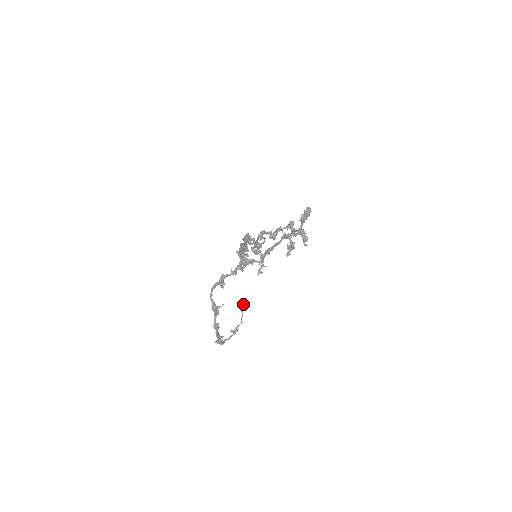
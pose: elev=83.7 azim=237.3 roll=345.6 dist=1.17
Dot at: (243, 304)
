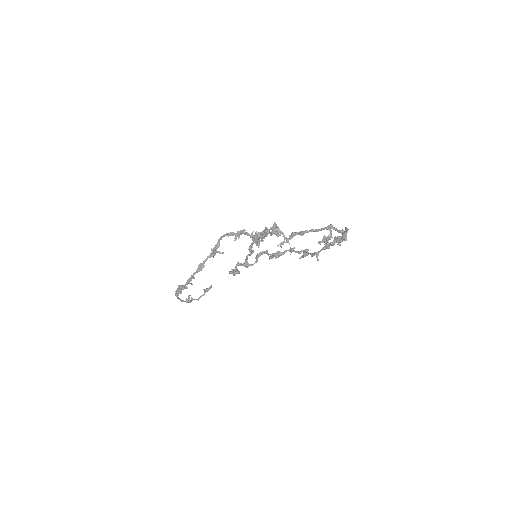
Dot at: (211, 287)
